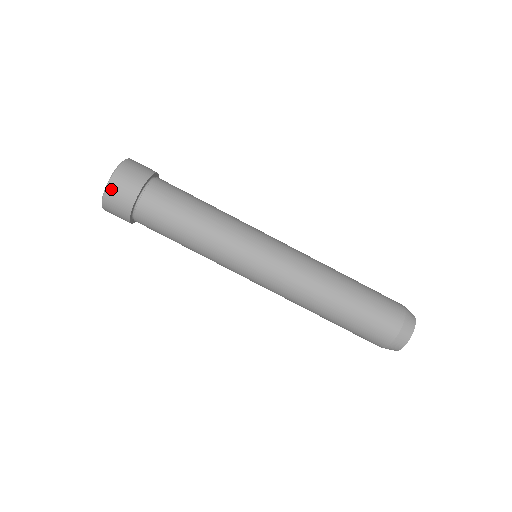
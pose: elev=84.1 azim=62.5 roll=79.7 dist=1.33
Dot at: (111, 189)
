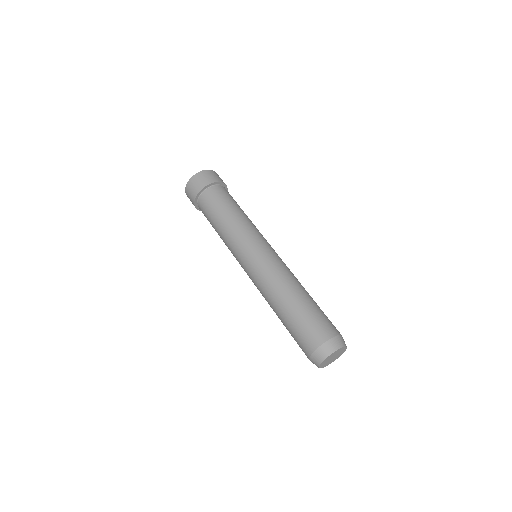
Dot at: (187, 188)
